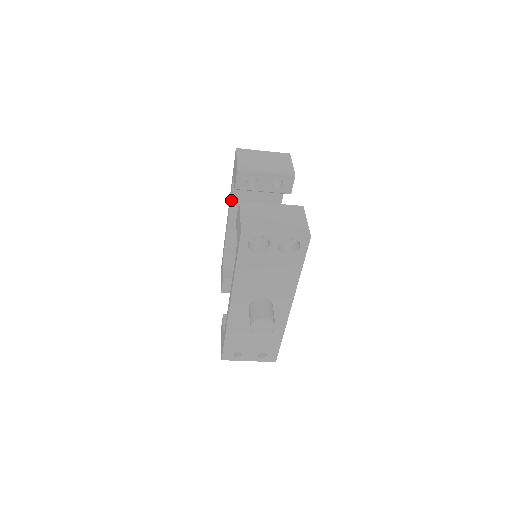
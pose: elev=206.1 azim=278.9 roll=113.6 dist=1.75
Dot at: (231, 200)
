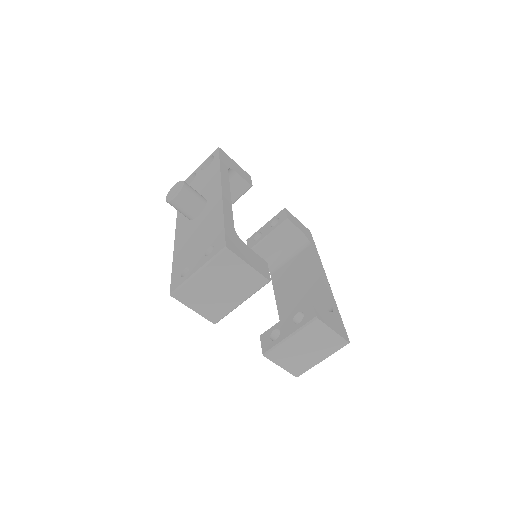
Dot at: (274, 289)
